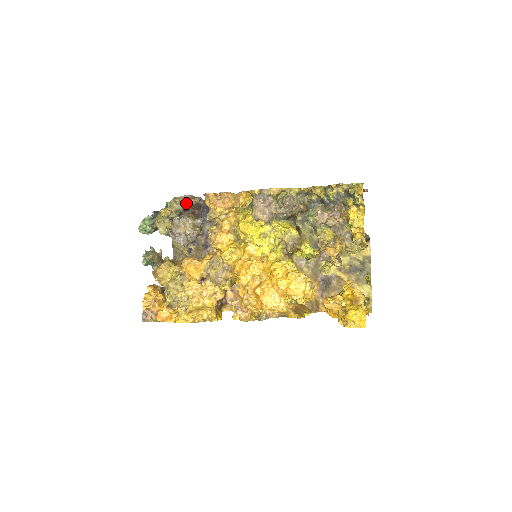
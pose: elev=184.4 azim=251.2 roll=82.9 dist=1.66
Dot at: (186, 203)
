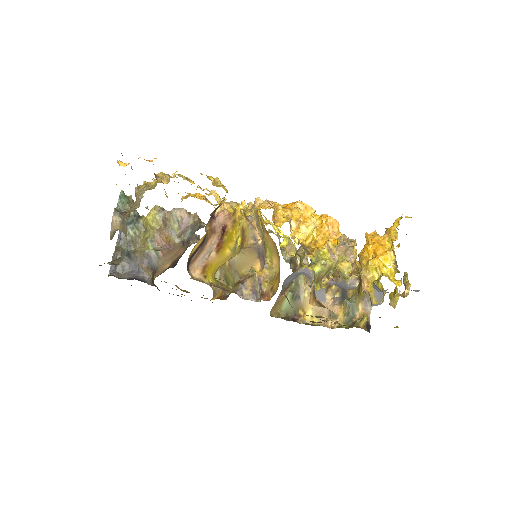
Dot at: occluded
